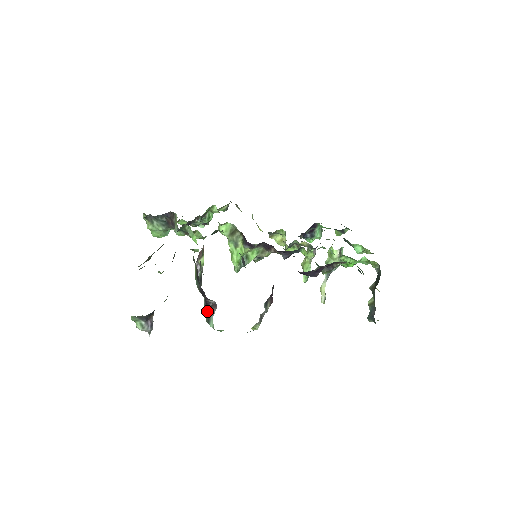
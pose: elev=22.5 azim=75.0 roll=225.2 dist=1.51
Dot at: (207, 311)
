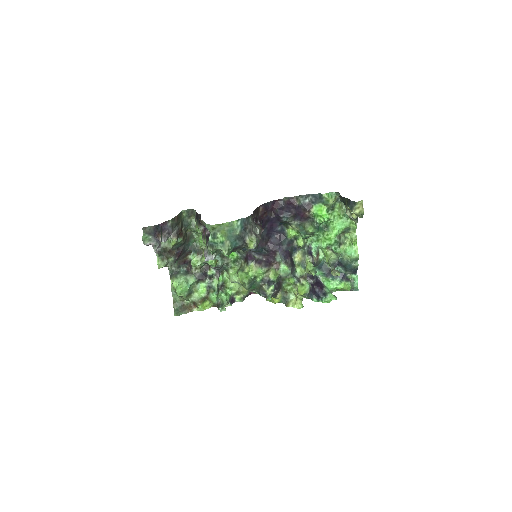
Dot at: occluded
